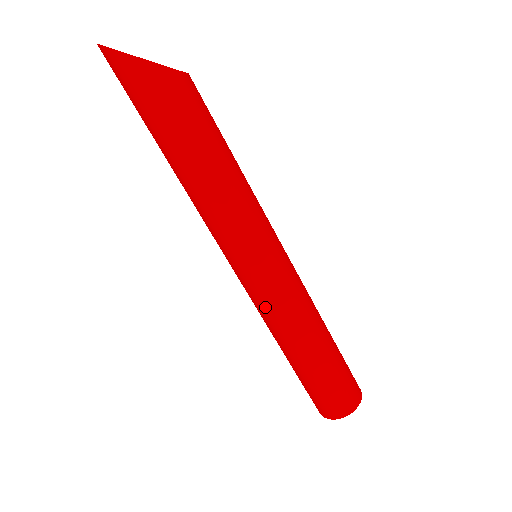
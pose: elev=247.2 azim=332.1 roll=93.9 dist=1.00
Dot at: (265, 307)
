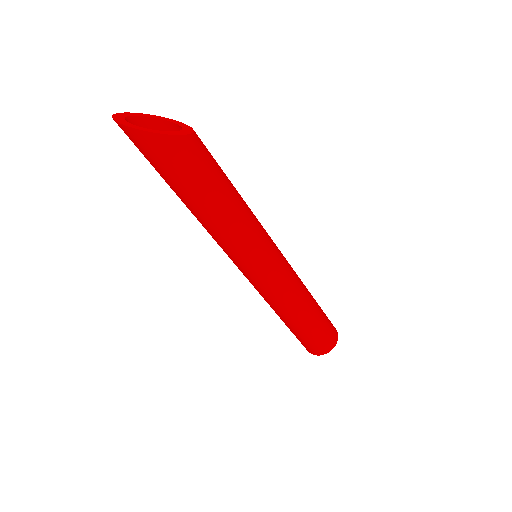
Dot at: (268, 294)
